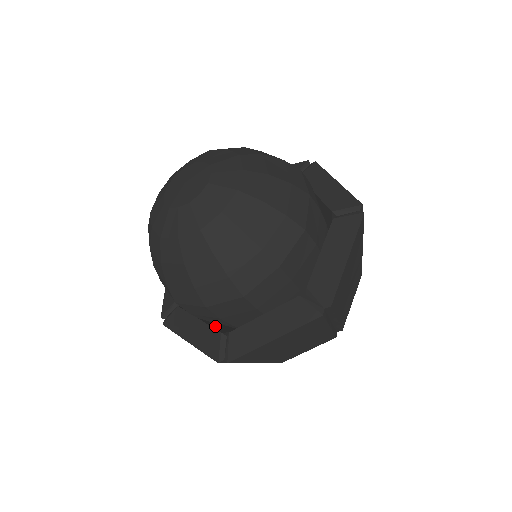
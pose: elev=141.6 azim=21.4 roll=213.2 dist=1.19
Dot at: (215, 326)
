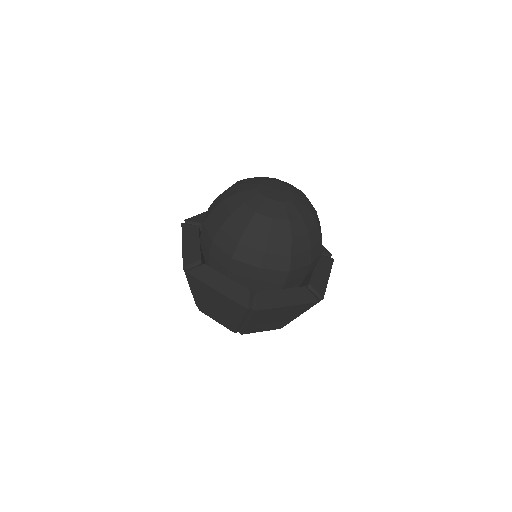
Dot at: (202, 254)
